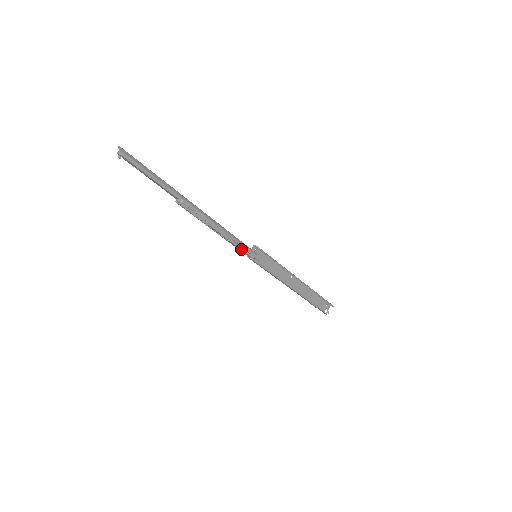
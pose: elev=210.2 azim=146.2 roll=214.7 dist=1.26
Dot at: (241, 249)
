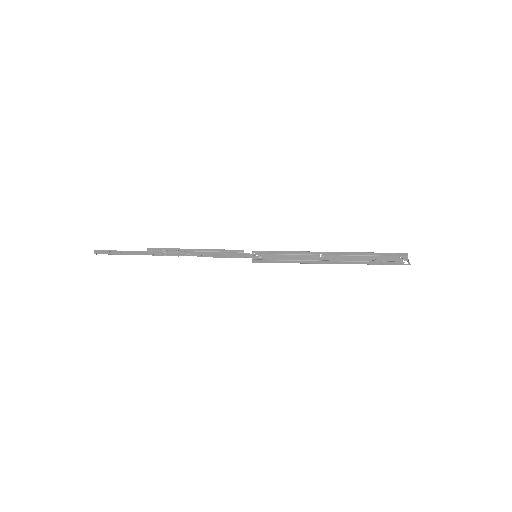
Dot at: (224, 252)
